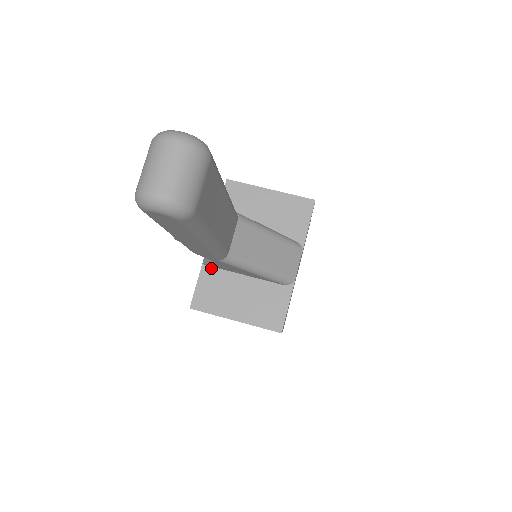
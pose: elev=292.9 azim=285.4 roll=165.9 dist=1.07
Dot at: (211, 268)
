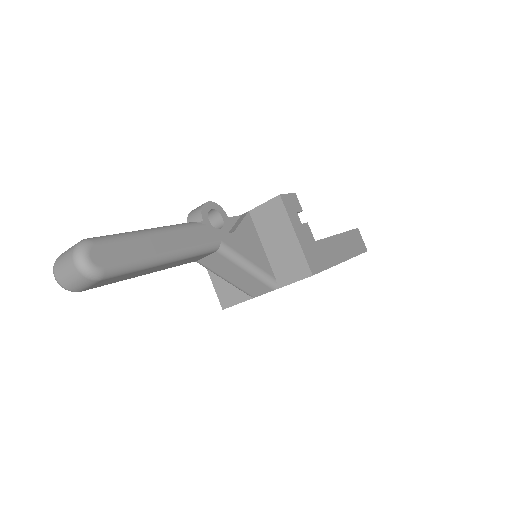
Dot at: occluded
